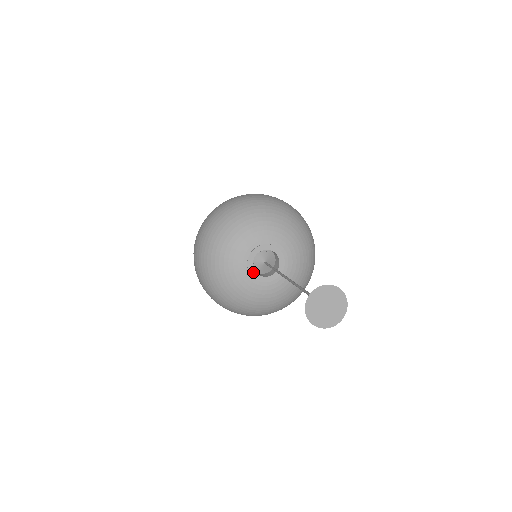
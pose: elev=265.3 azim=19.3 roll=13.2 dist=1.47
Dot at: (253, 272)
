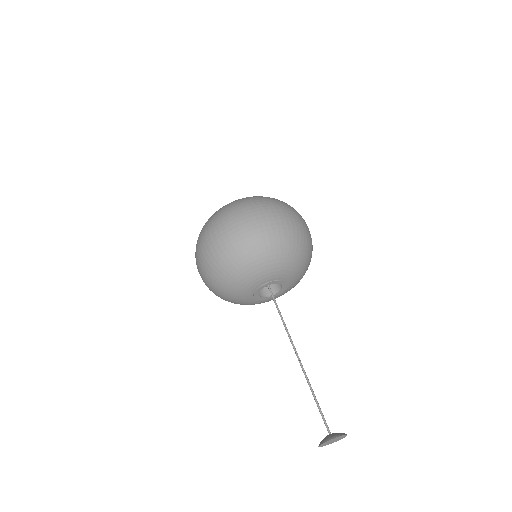
Dot at: (257, 294)
